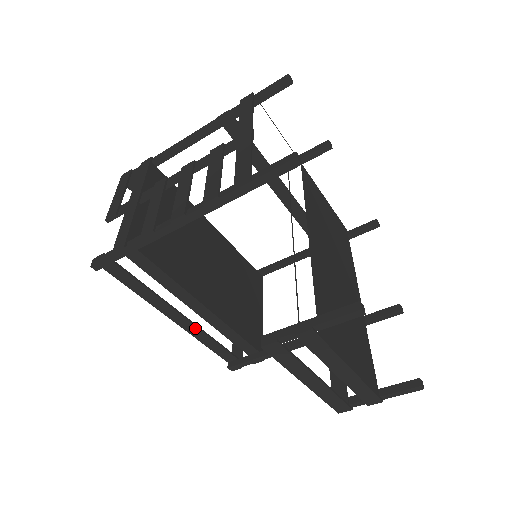
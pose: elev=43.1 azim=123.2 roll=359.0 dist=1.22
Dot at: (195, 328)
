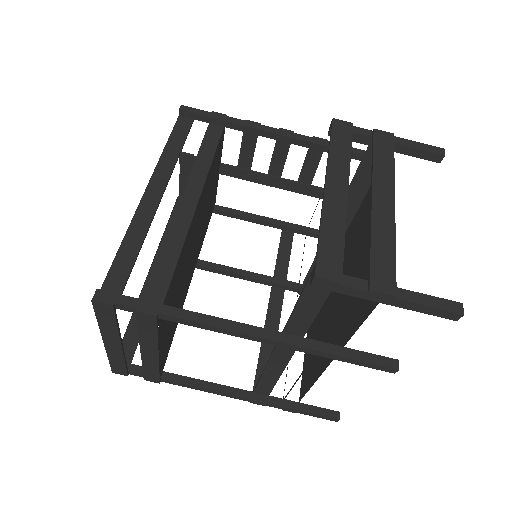
Dot at: (149, 217)
